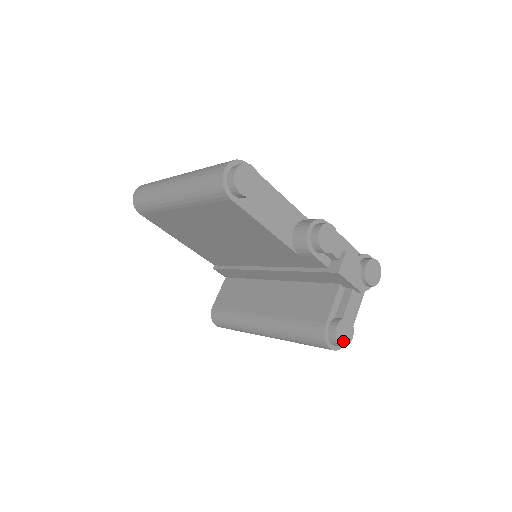
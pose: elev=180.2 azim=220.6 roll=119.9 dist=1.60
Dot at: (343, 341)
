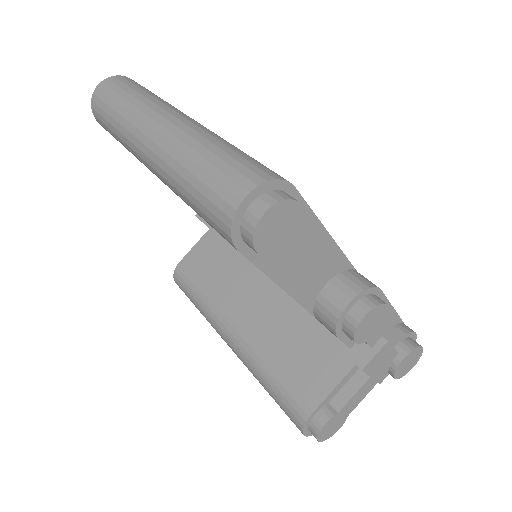
Dot at: (326, 435)
